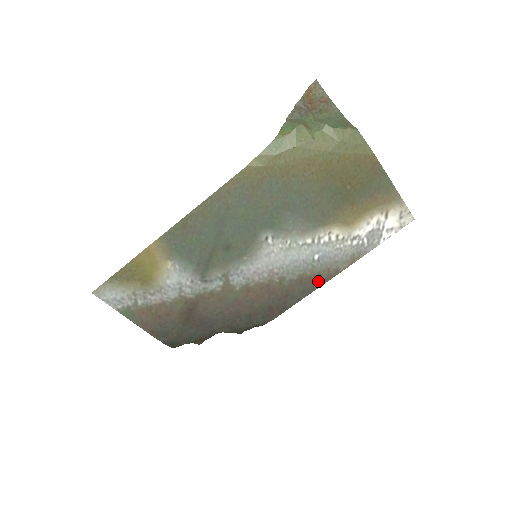
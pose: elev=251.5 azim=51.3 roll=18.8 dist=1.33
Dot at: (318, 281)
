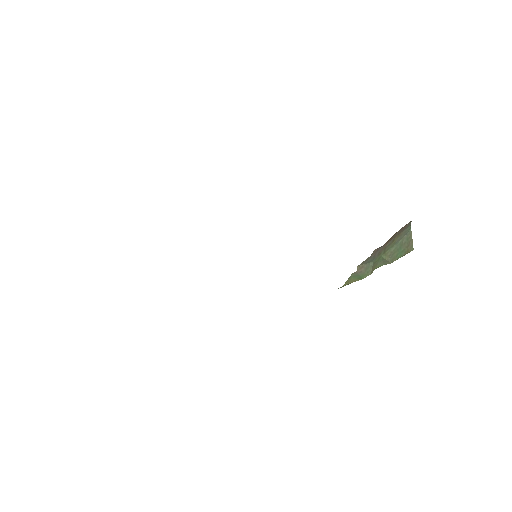
Dot at: occluded
